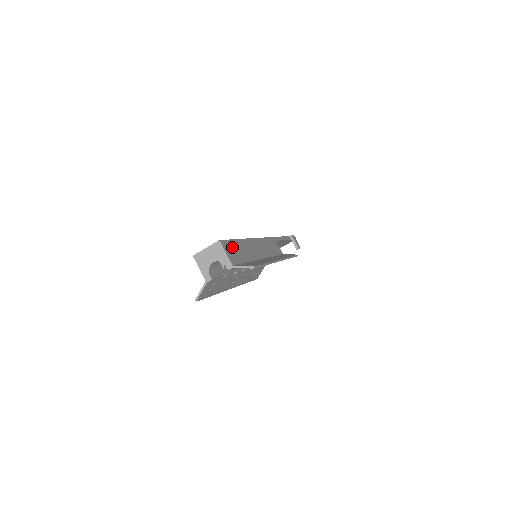
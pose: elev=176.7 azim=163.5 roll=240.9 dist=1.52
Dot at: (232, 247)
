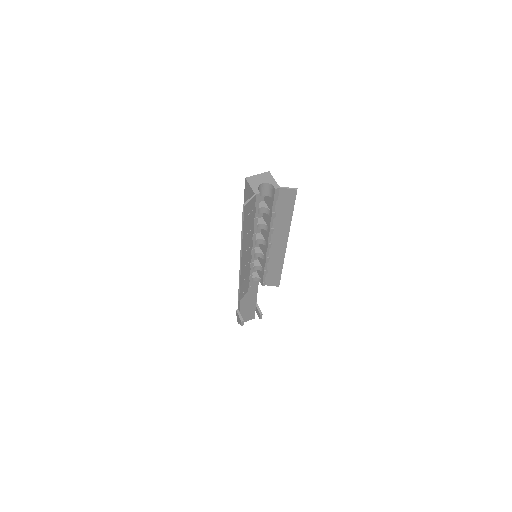
Dot at: occluded
